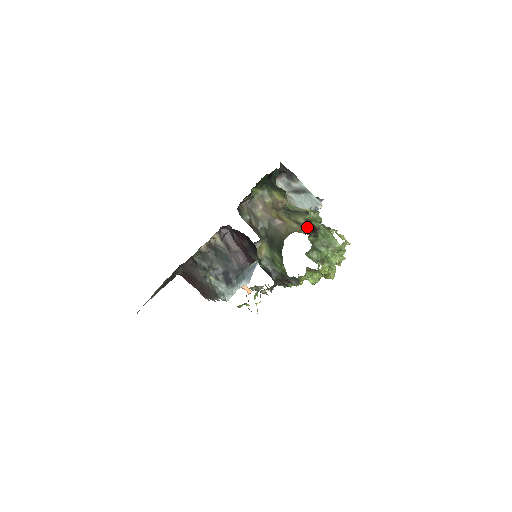
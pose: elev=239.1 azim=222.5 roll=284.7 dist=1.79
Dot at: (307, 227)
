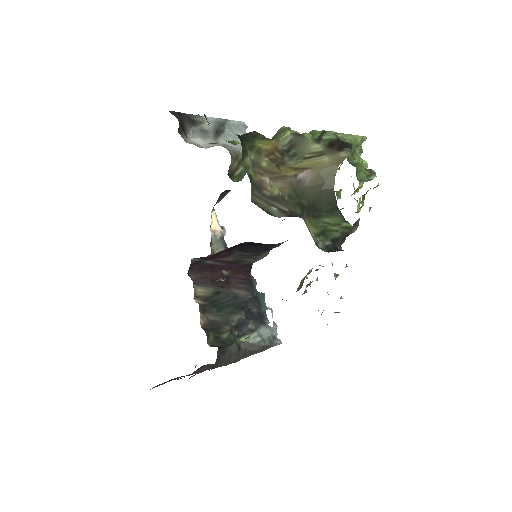
Dot at: (335, 147)
